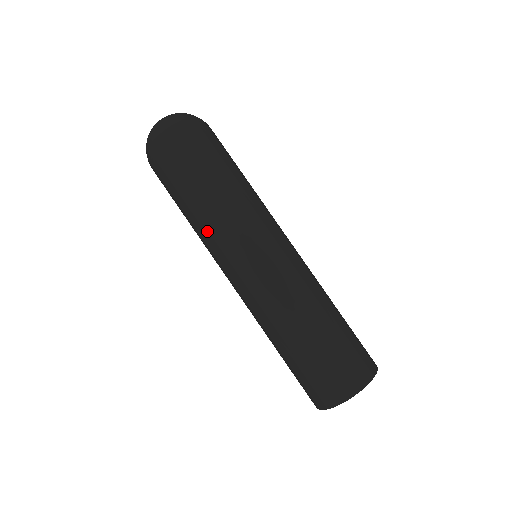
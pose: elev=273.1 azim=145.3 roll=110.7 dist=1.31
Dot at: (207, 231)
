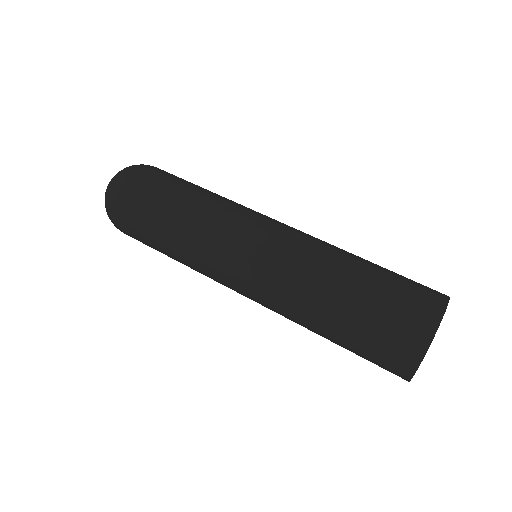
Dot at: (202, 221)
